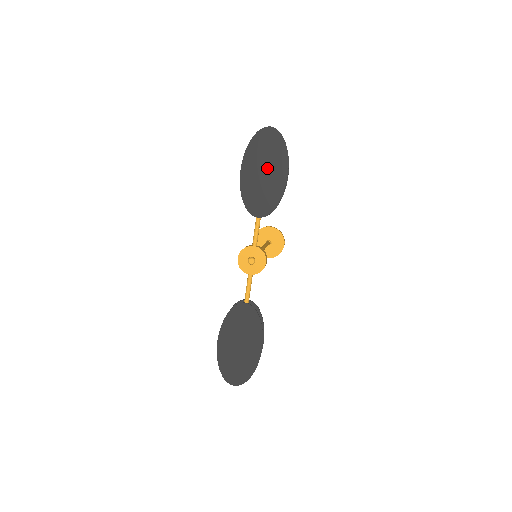
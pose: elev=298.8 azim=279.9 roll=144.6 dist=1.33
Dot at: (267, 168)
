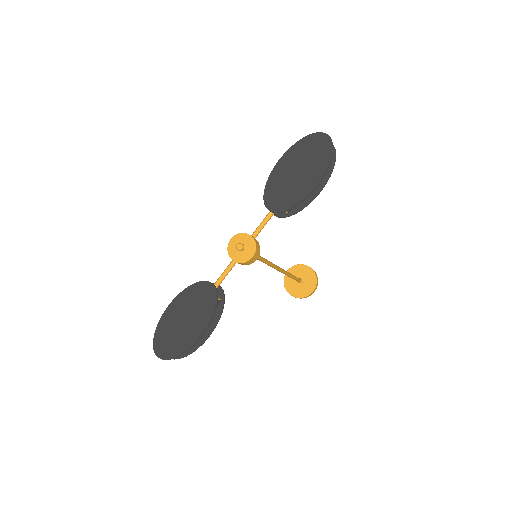
Dot at: (303, 169)
